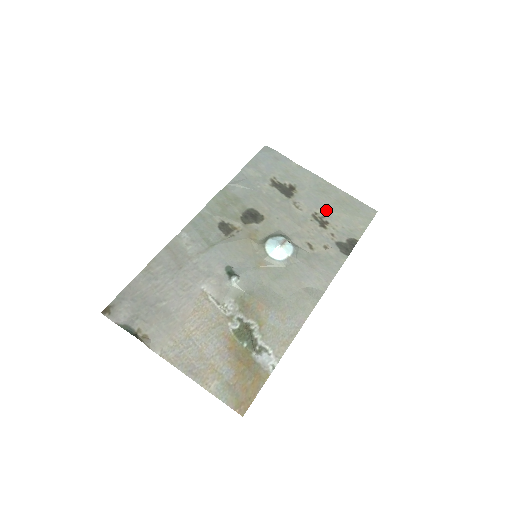
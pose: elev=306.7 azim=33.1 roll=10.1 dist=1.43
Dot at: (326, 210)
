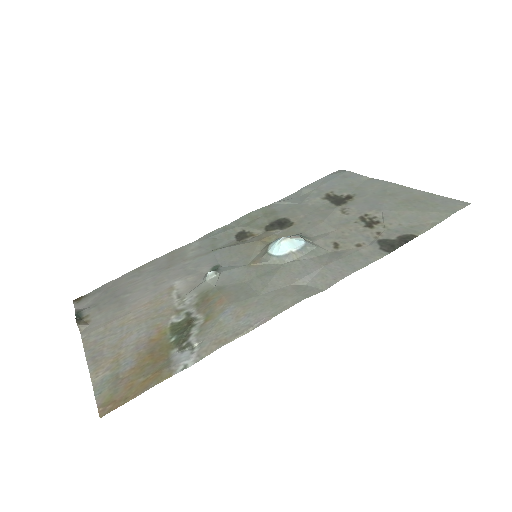
Dot at: (383, 210)
